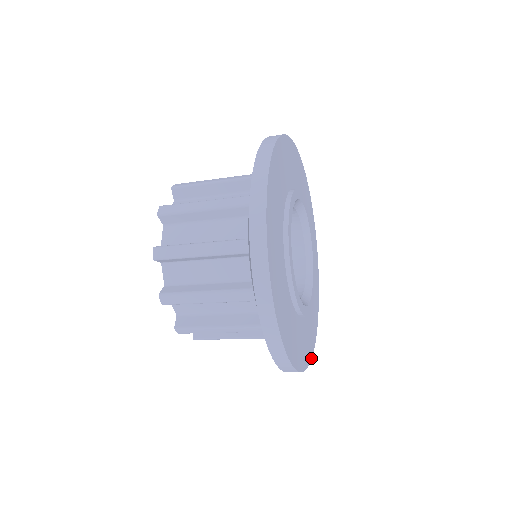
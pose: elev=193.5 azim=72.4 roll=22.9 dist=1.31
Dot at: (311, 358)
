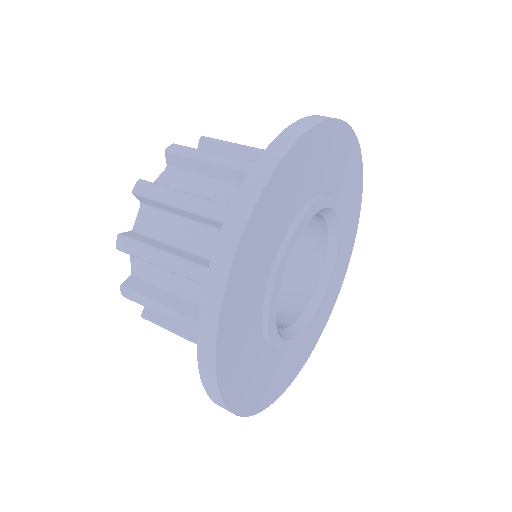
Dot at: (262, 410)
